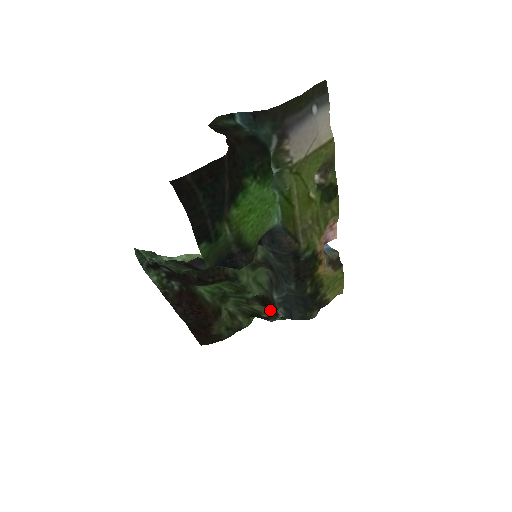
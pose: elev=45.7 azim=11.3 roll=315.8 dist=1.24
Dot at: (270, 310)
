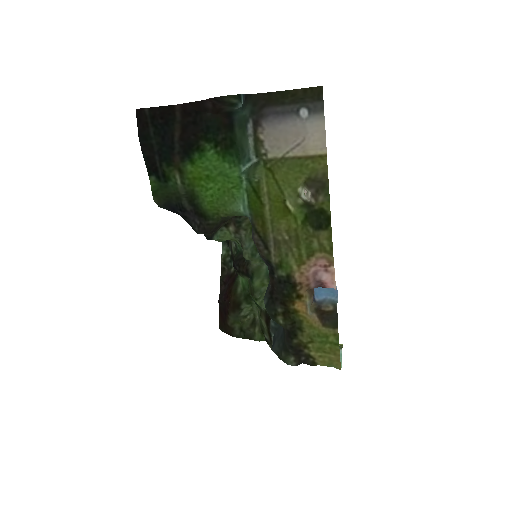
Dot at: (268, 332)
